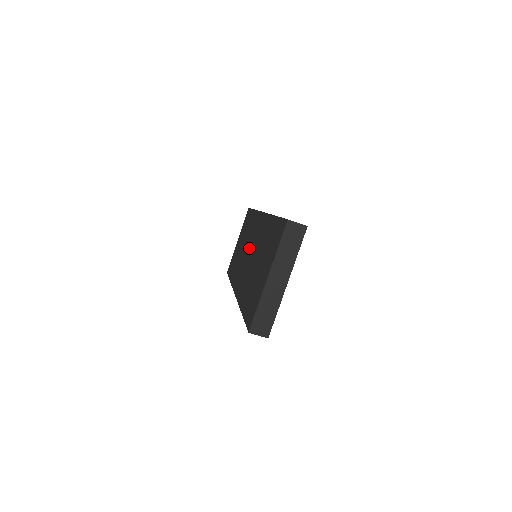
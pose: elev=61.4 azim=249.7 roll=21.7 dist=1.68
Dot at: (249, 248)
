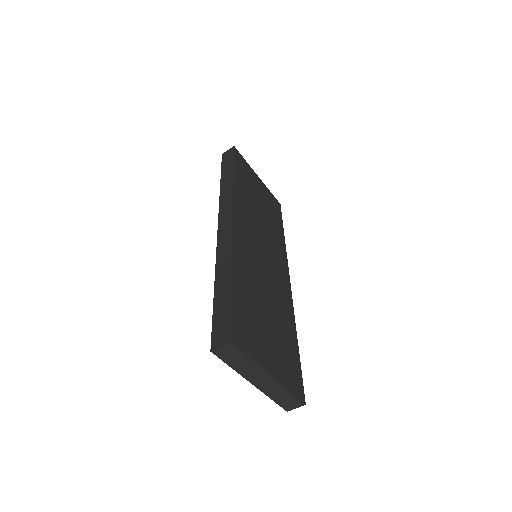
Dot at: occluded
